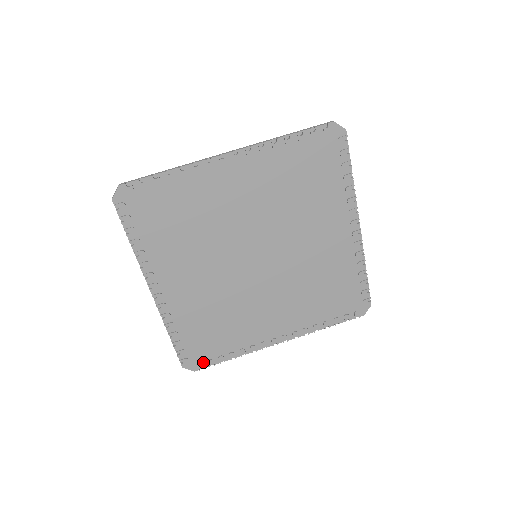
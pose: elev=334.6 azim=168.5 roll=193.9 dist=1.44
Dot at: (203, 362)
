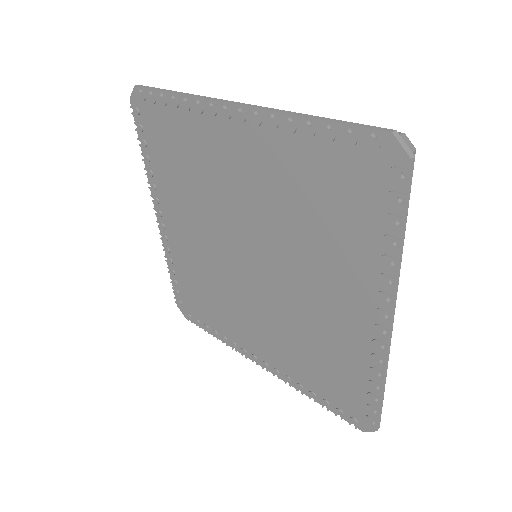
Dot at: (193, 316)
